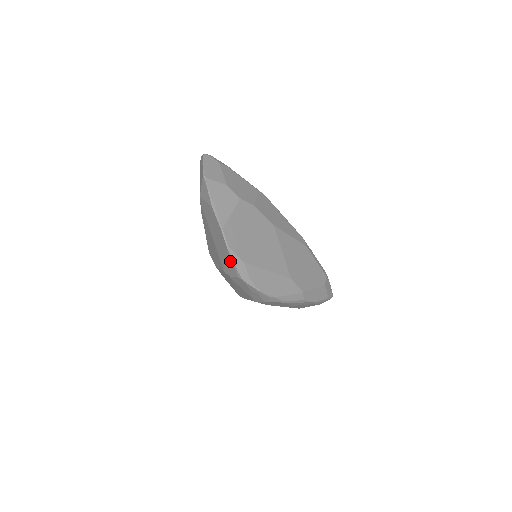
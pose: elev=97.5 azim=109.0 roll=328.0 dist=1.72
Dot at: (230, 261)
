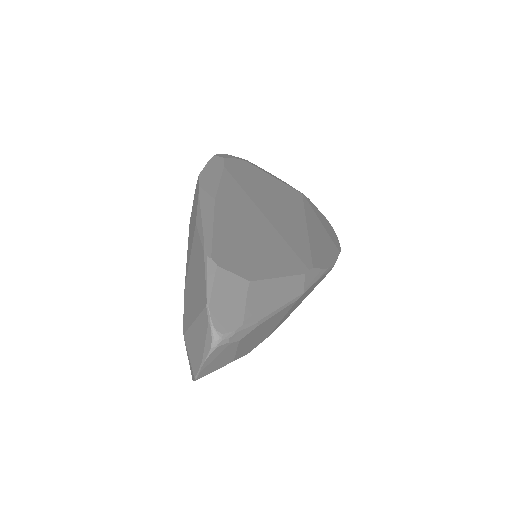
Dot at: occluded
